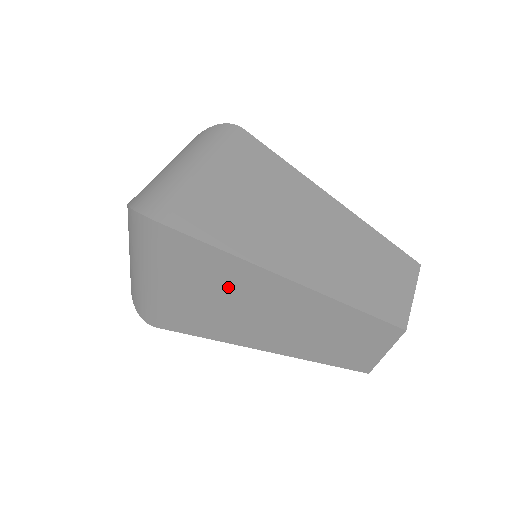
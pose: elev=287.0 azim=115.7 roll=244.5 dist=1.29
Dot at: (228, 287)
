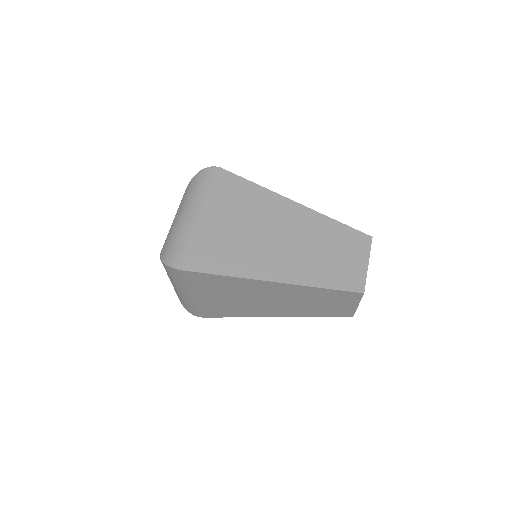
Dot at: (240, 292)
